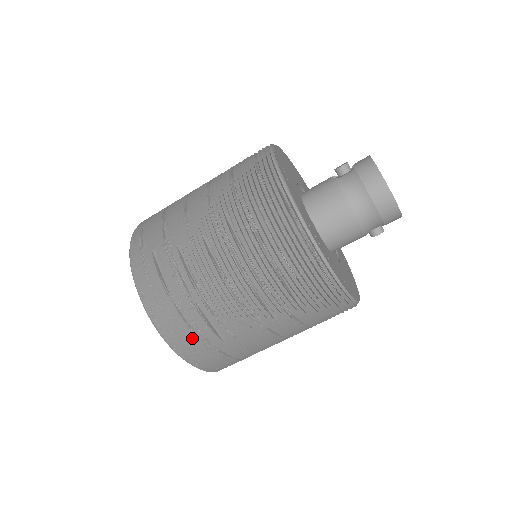
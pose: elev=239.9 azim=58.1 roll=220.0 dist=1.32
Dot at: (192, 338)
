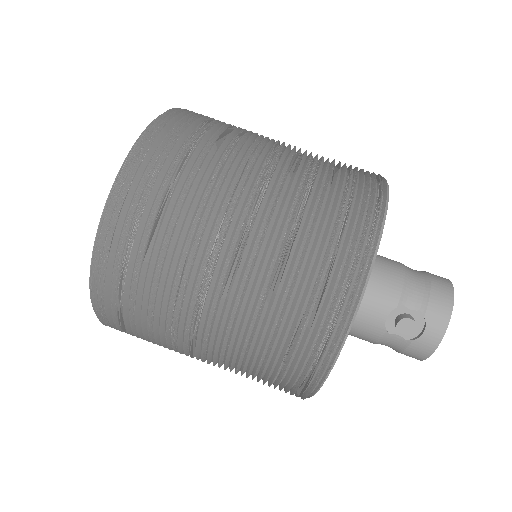
Dot at: (195, 122)
